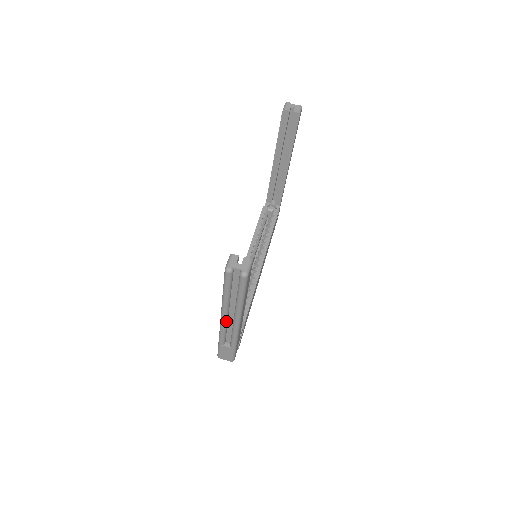
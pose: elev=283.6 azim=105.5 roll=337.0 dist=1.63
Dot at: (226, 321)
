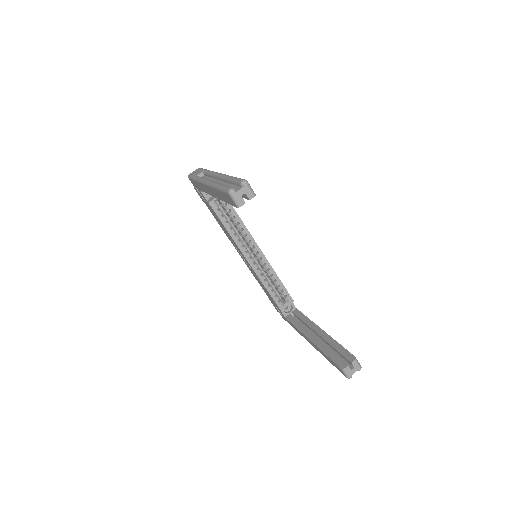
Dot at: occluded
